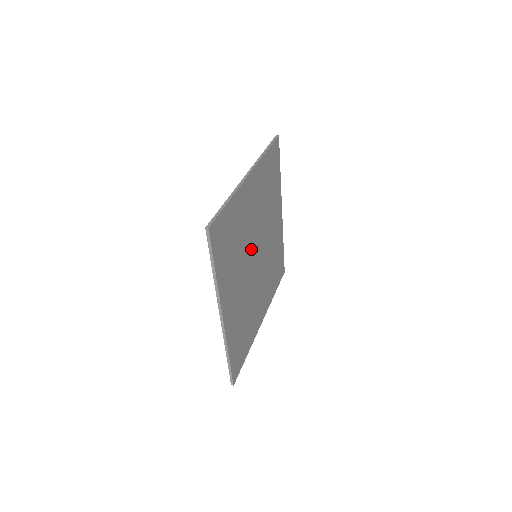
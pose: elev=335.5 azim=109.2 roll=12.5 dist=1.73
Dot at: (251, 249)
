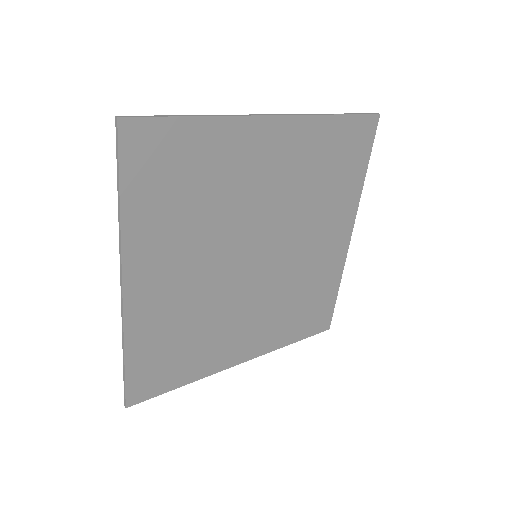
Dot at: (243, 235)
